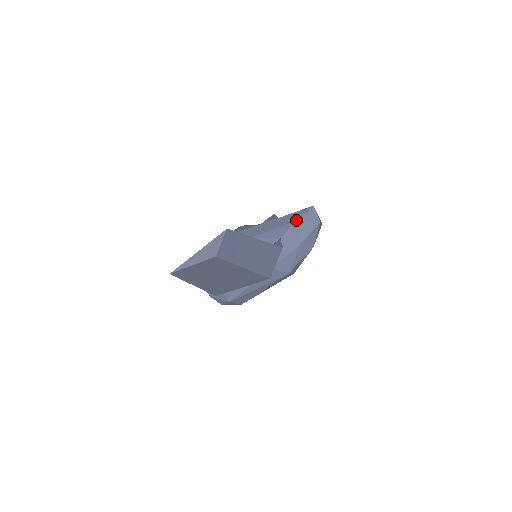
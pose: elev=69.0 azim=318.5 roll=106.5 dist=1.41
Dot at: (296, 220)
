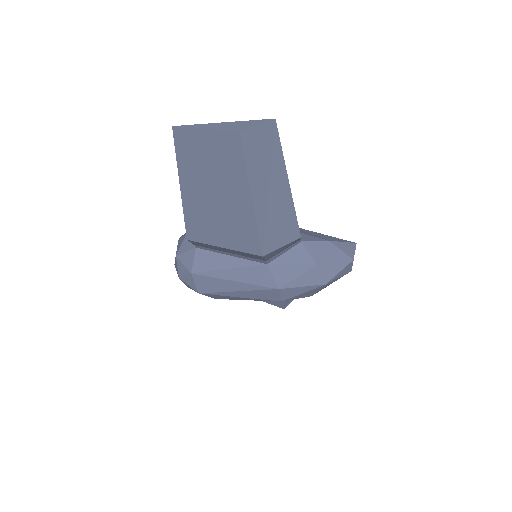
Dot at: (329, 240)
